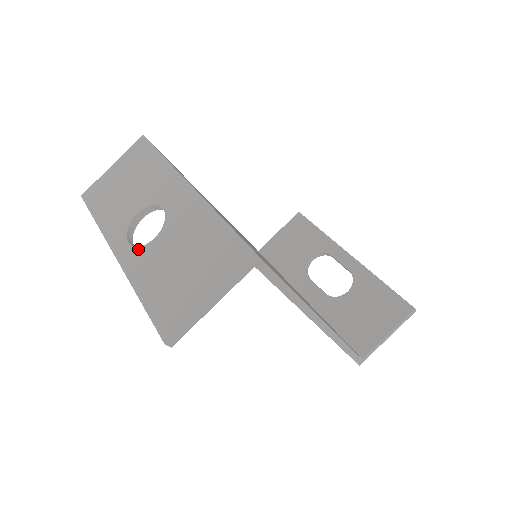
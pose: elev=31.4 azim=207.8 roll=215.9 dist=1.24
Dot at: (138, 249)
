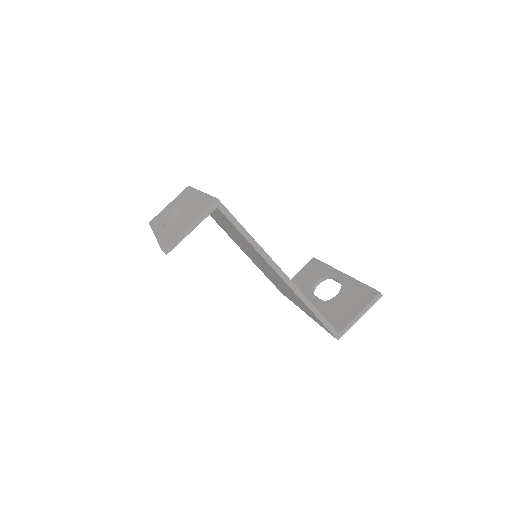
Dot at: (166, 226)
